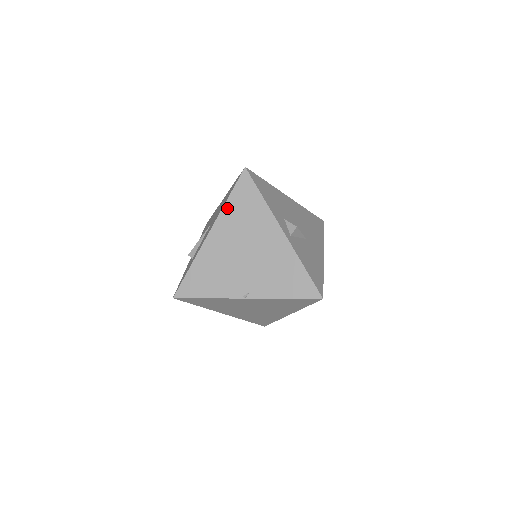
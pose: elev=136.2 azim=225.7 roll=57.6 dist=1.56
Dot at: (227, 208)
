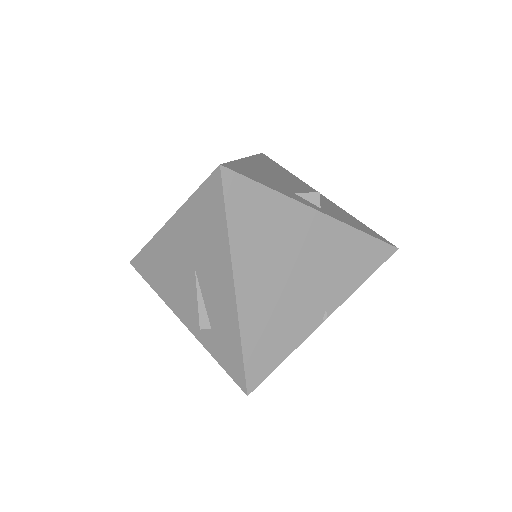
Dot at: (235, 238)
